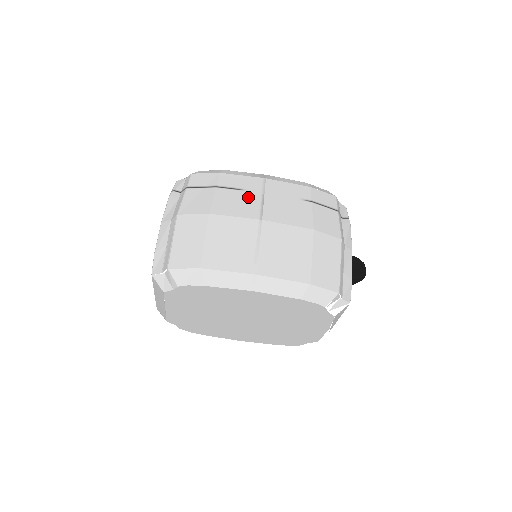
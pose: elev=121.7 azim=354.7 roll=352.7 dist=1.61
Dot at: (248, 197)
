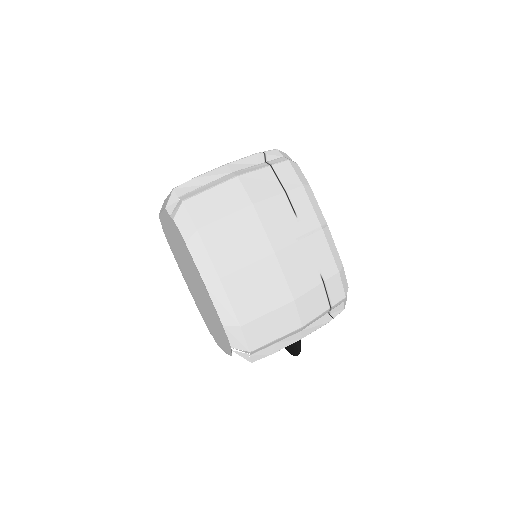
Dot at: (292, 226)
